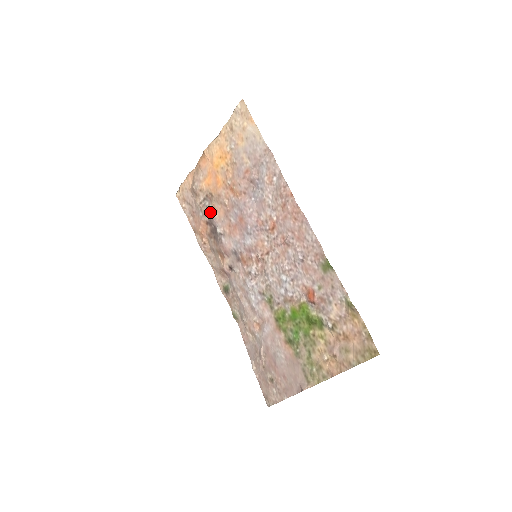
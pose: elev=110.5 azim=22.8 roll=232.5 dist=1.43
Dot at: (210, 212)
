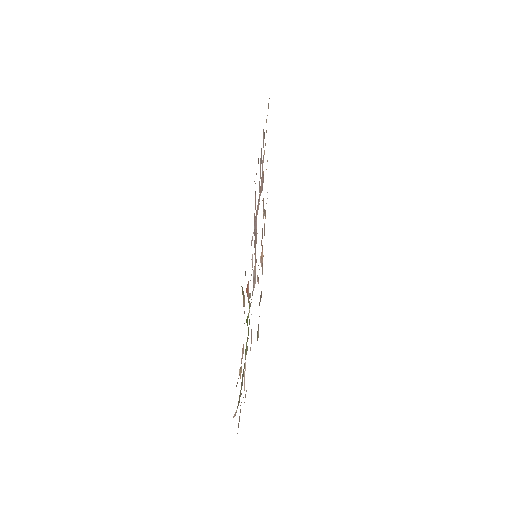
Dot at: occluded
